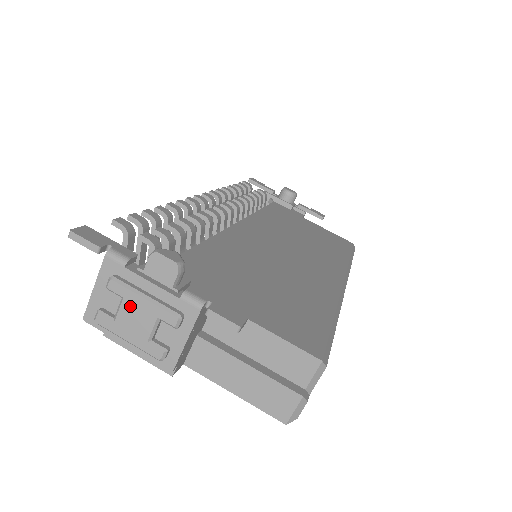
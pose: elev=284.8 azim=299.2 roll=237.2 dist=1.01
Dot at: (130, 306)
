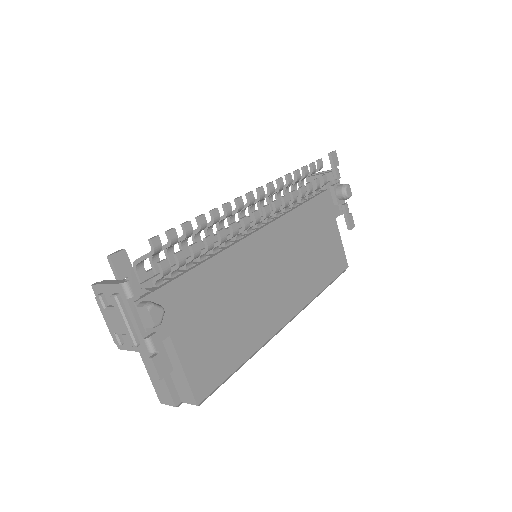
Dot at: (116, 316)
